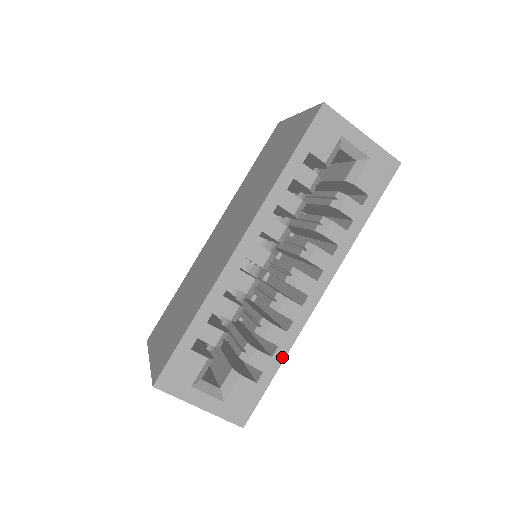
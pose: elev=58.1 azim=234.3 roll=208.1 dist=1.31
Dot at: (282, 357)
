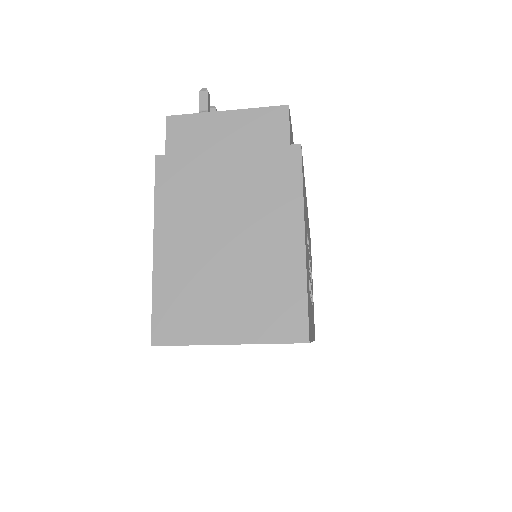
Dot at: occluded
